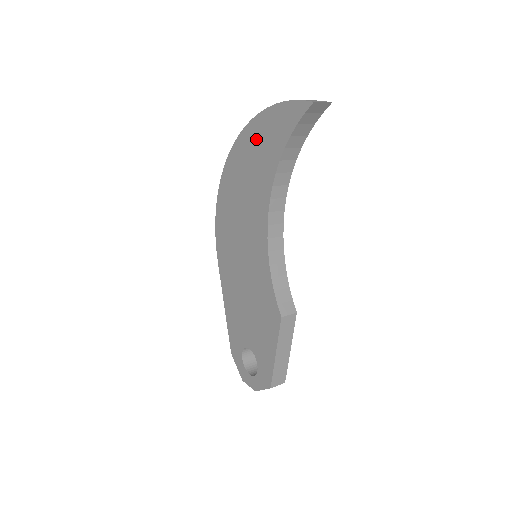
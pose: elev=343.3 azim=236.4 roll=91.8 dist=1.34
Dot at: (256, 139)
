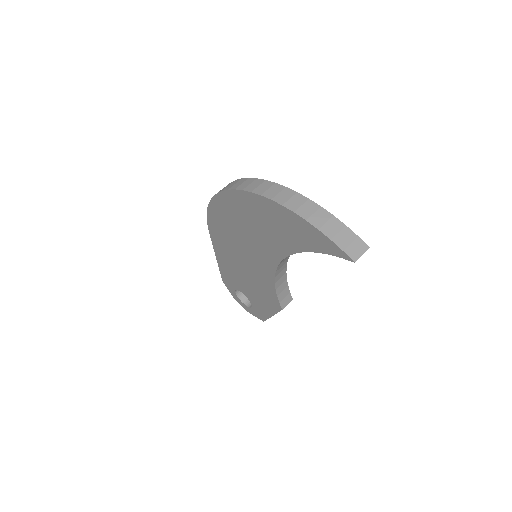
Dot at: (274, 216)
